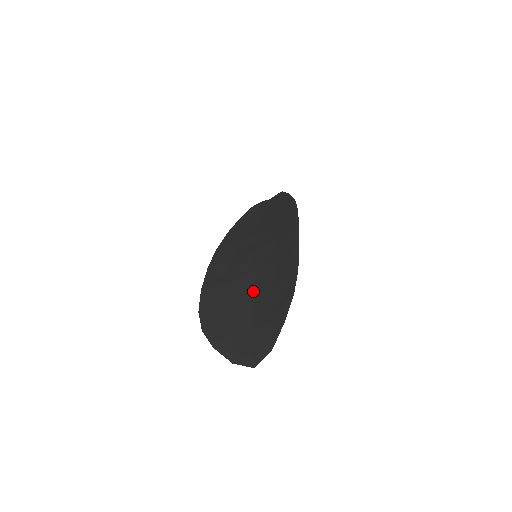
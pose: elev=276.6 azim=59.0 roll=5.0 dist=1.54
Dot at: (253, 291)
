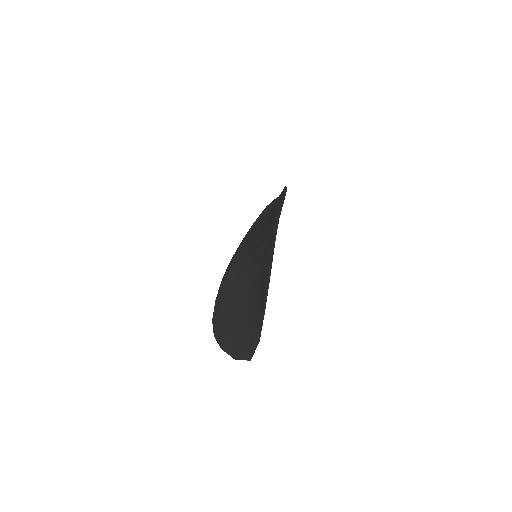
Dot at: (249, 290)
